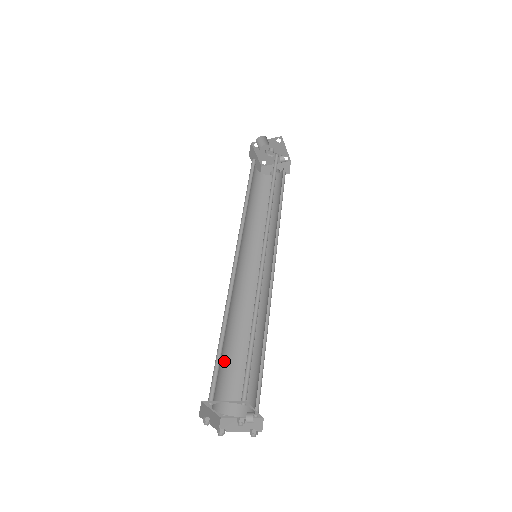
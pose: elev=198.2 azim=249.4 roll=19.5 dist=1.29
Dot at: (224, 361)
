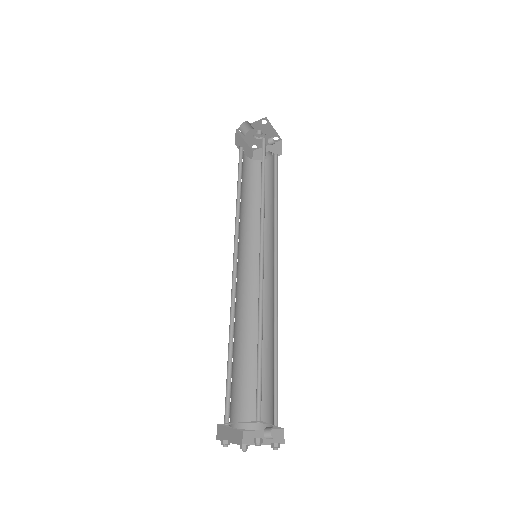
Dot at: (237, 374)
